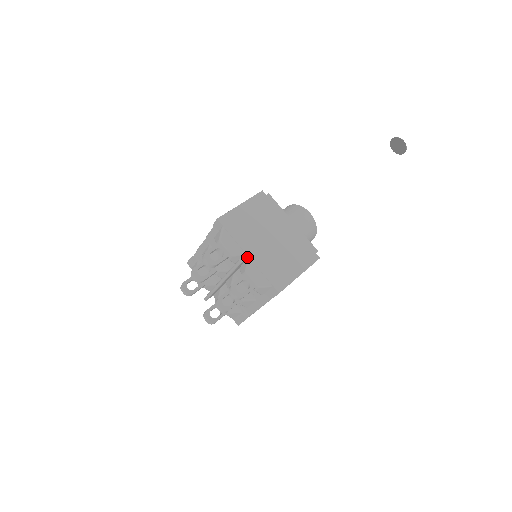
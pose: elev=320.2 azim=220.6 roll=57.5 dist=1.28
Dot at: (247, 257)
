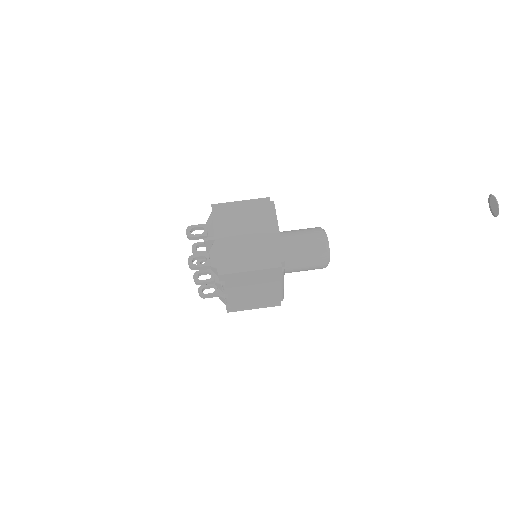
Dot at: (213, 239)
